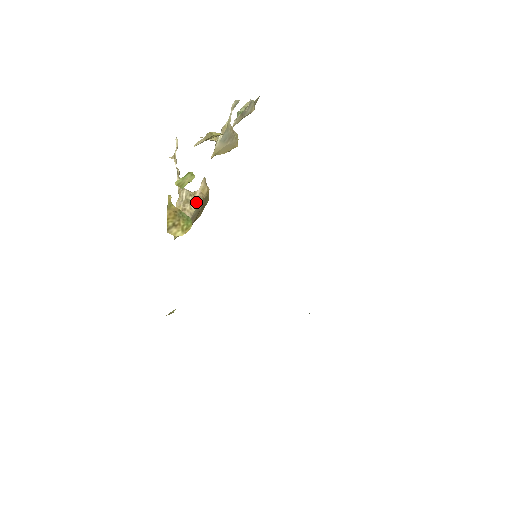
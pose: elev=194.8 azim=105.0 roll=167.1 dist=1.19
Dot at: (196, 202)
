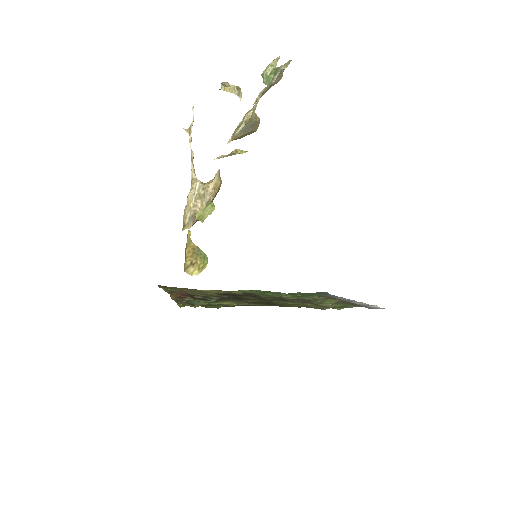
Dot at: (208, 198)
